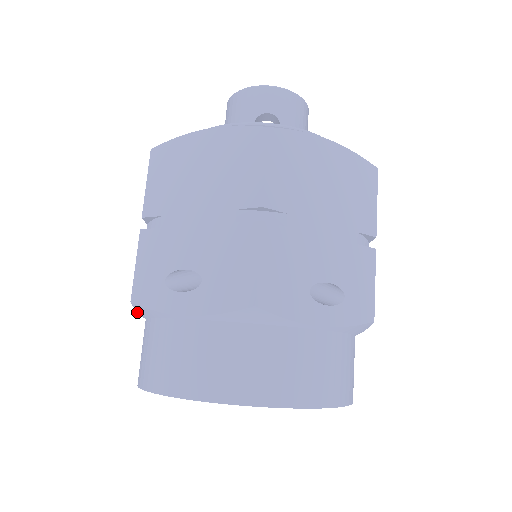
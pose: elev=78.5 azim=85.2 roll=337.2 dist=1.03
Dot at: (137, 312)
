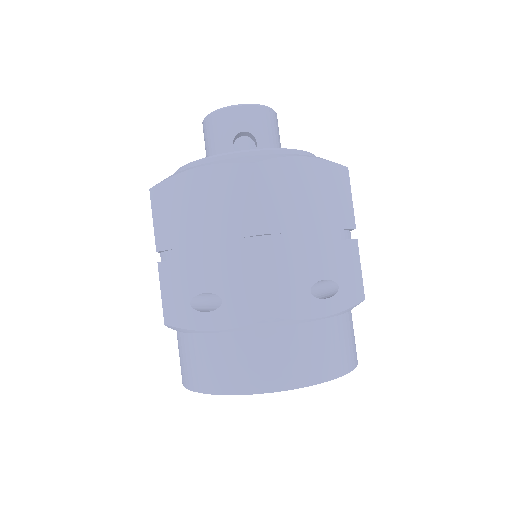
Dot at: occluded
